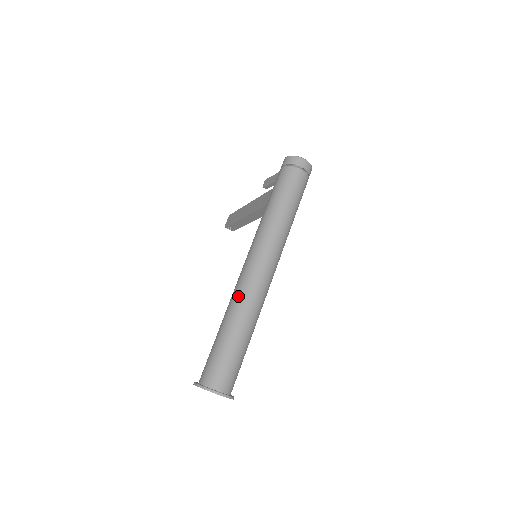
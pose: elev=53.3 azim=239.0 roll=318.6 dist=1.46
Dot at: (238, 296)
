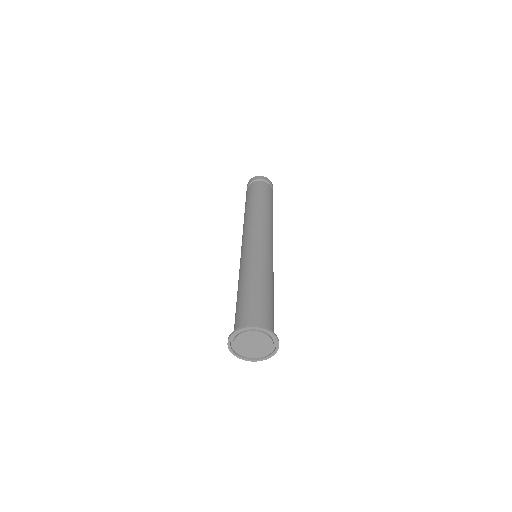
Dot at: (242, 262)
